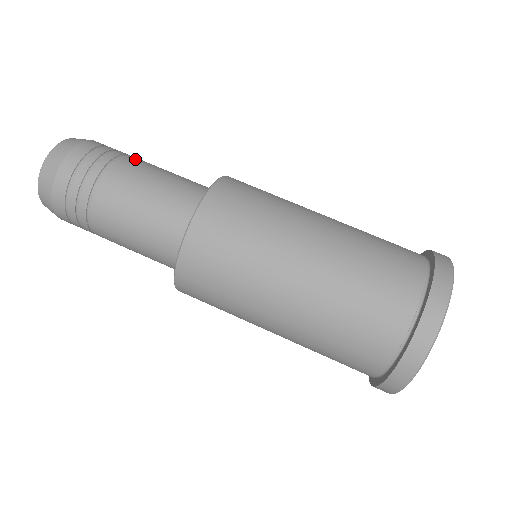
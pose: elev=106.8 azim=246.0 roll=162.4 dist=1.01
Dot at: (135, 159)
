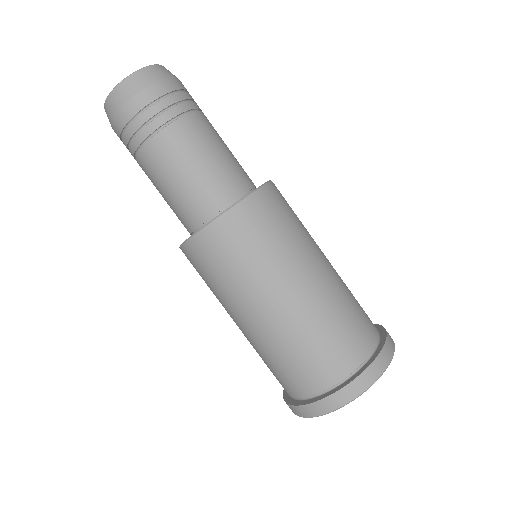
Dot at: (188, 127)
